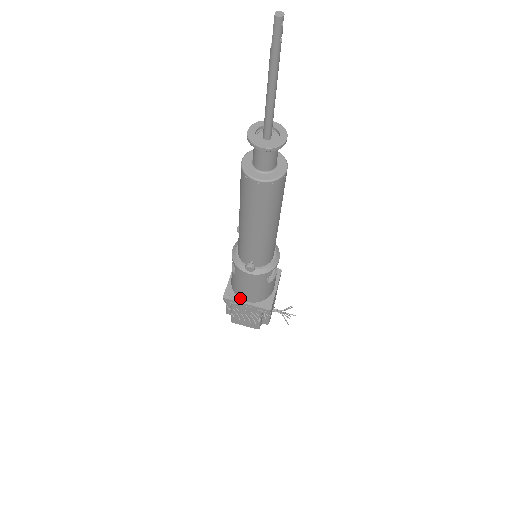
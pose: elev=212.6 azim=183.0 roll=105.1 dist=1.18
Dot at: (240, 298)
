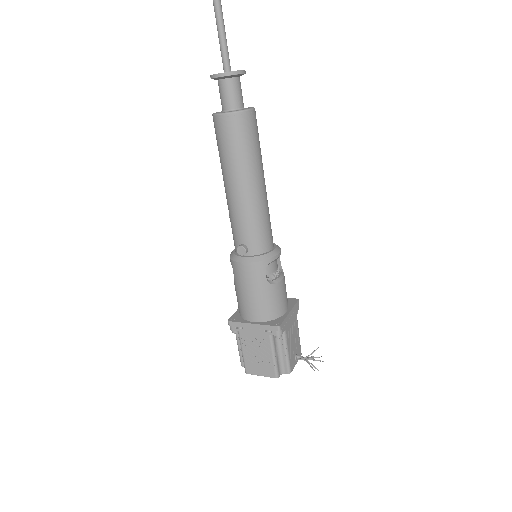
Dot at: (246, 319)
